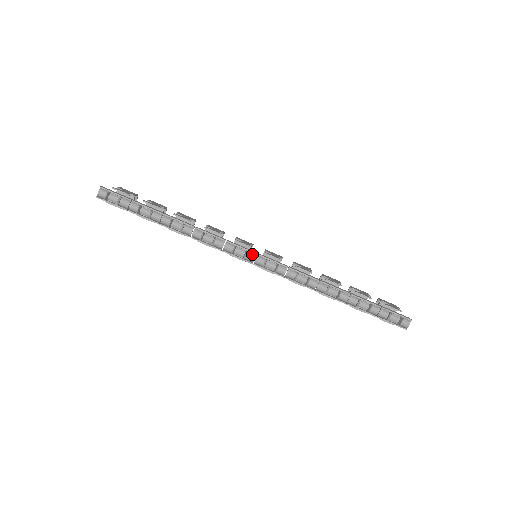
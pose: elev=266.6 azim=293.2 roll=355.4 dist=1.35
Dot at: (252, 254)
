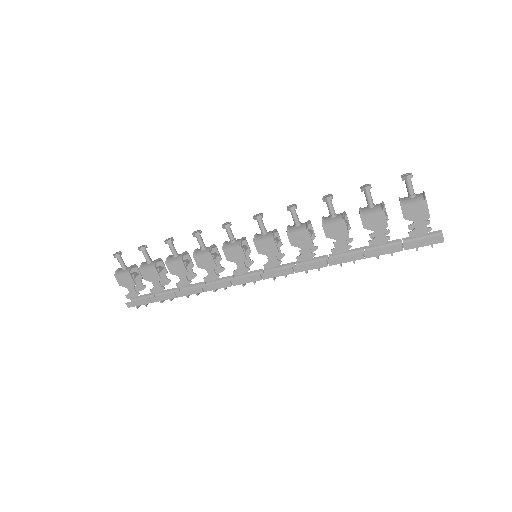
Dot at: (258, 279)
